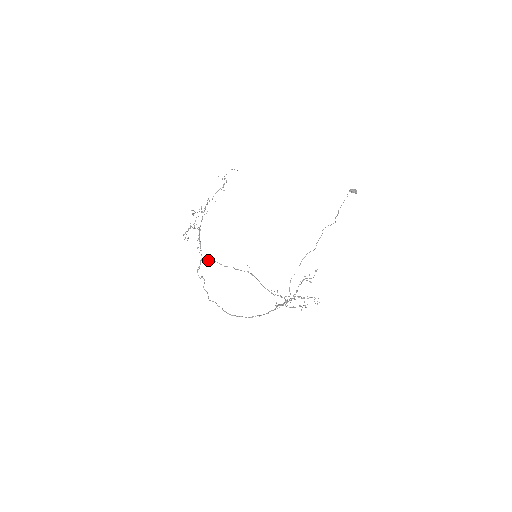
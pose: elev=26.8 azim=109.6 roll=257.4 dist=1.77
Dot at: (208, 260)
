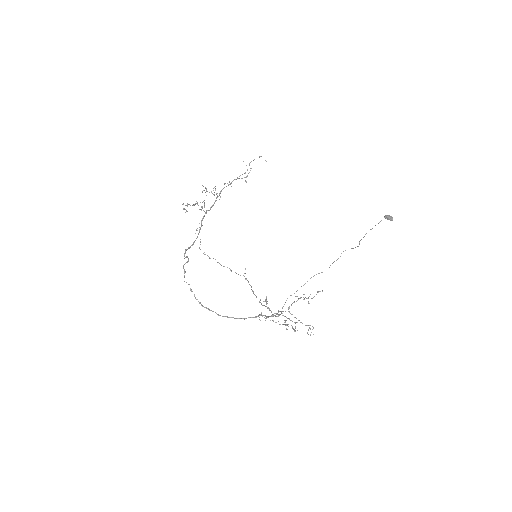
Dot at: occluded
